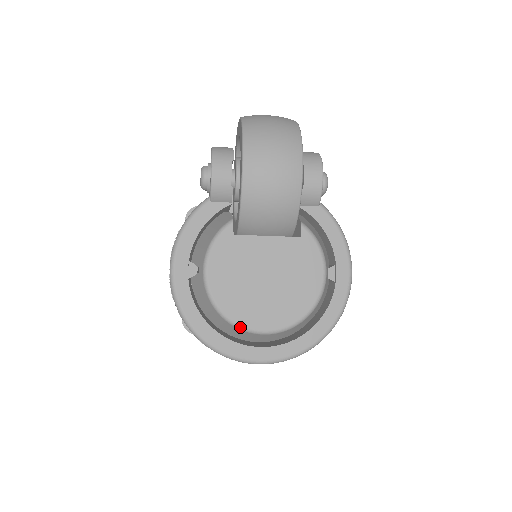
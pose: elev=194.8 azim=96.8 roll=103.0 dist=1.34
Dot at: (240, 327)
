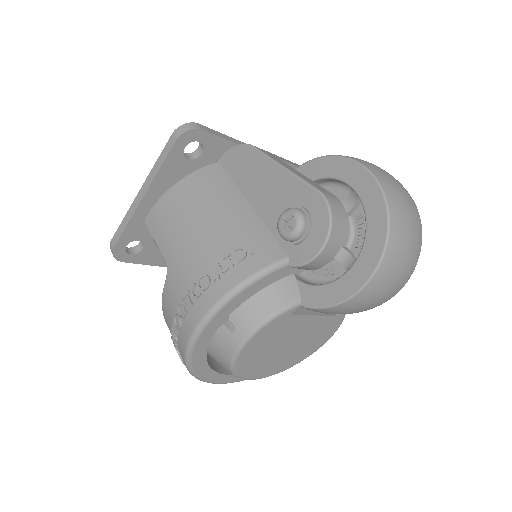
Dot at: (241, 378)
